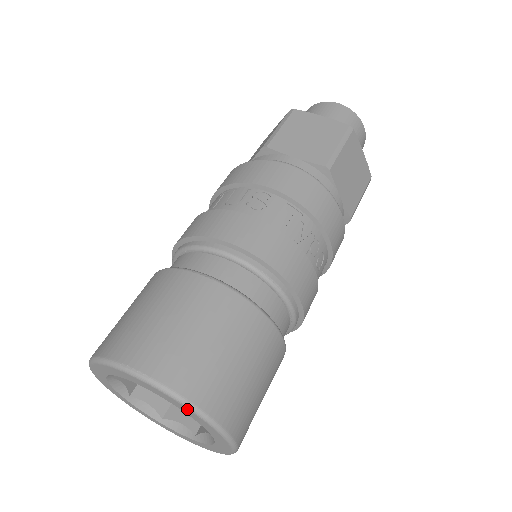
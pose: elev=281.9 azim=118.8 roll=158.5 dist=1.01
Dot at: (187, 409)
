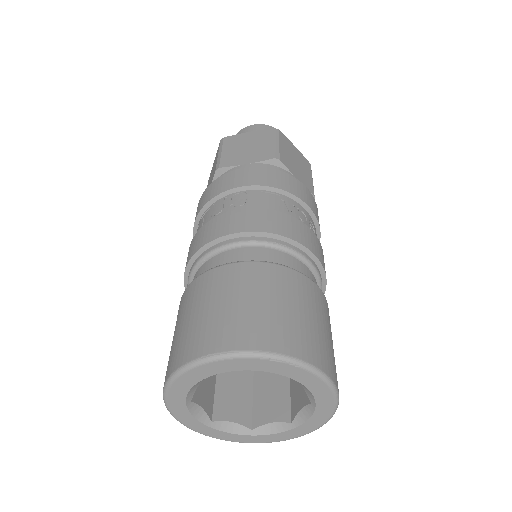
Dot at: (281, 364)
